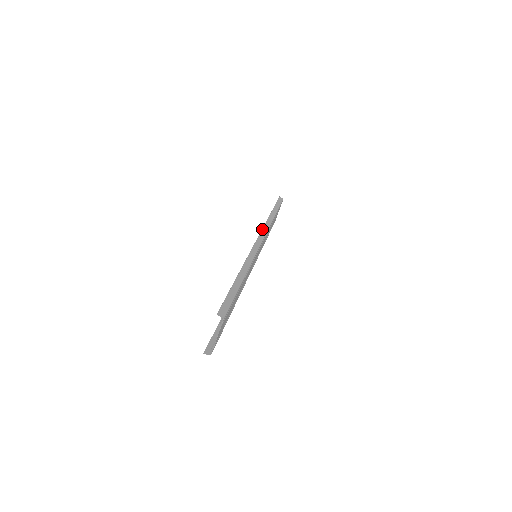
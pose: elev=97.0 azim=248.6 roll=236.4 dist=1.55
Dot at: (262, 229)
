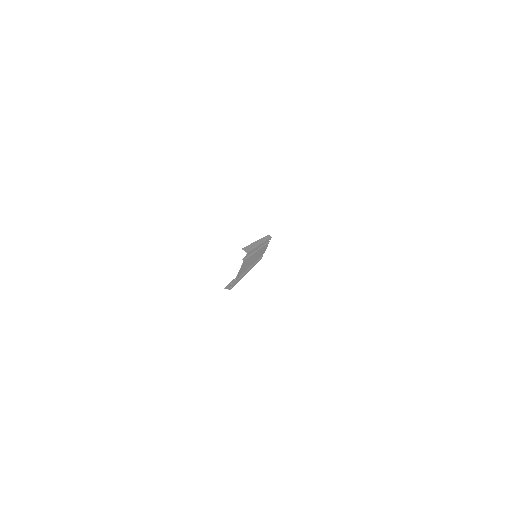
Dot at: (261, 238)
